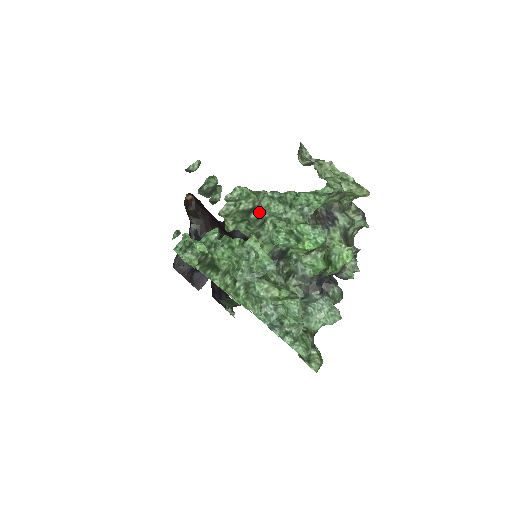
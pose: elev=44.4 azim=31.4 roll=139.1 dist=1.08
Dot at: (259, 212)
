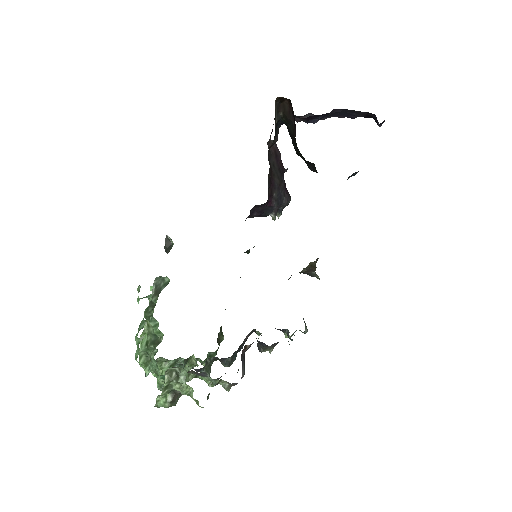
Dot at: (154, 350)
